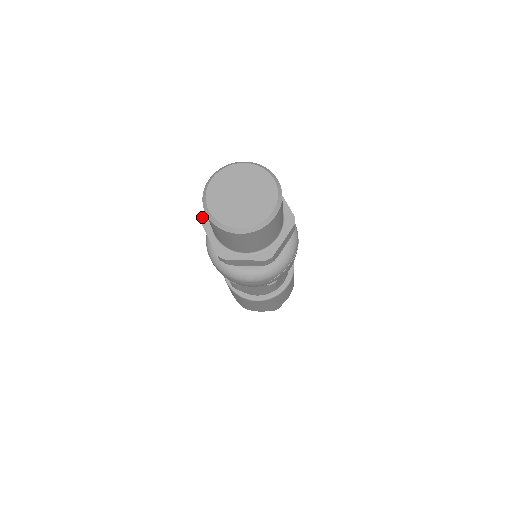
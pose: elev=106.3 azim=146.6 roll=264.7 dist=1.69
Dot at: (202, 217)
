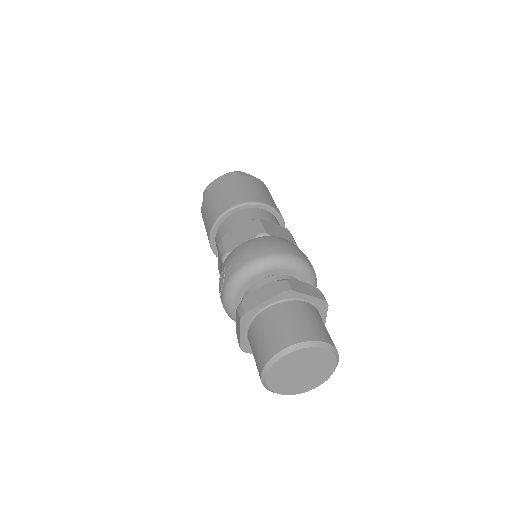
Dot at: (242, 349)
